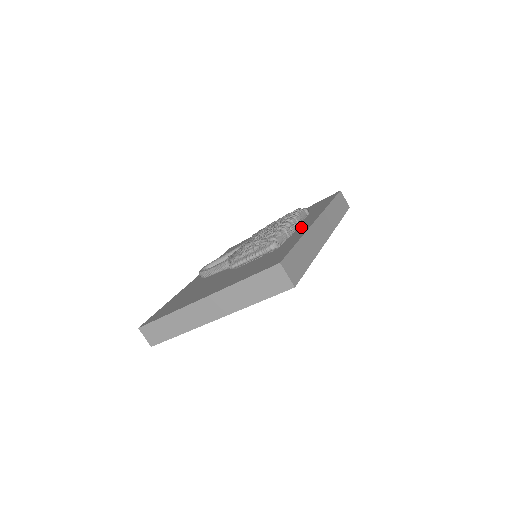
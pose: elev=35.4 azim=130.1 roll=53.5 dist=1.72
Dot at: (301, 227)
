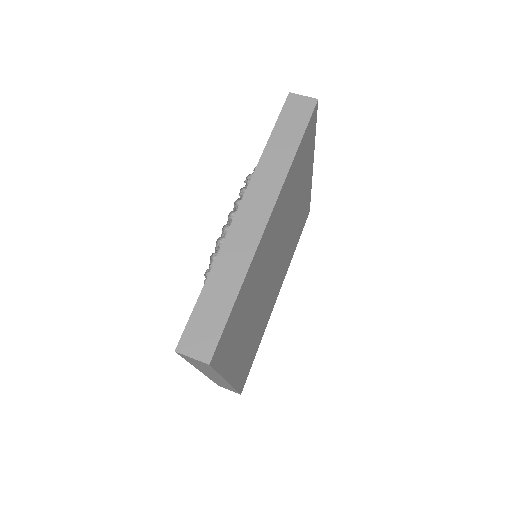
Dot at: occluded
